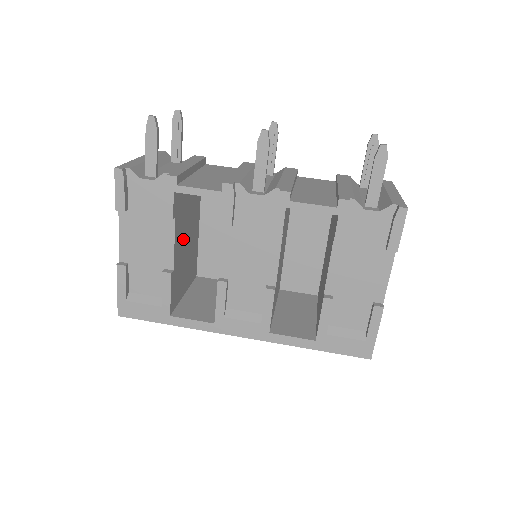
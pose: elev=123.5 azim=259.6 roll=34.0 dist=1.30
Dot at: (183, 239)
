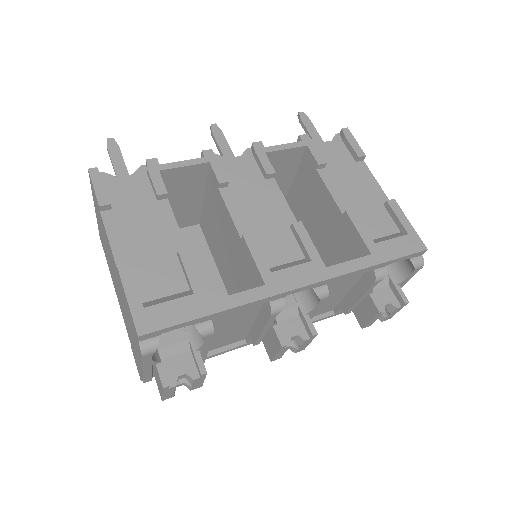
Dot at: occluded
